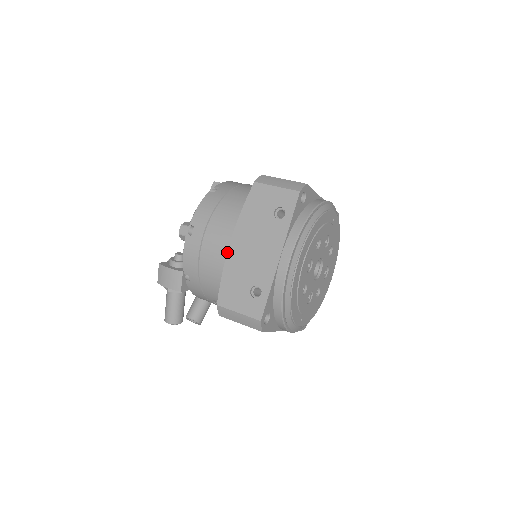
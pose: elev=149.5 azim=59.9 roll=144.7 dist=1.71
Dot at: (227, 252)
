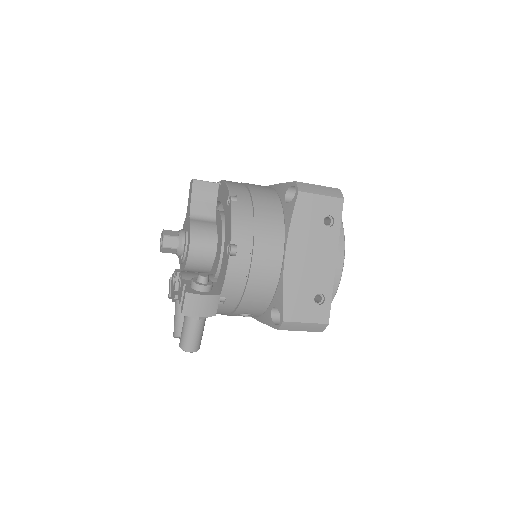
Dot at: (284, 267)
